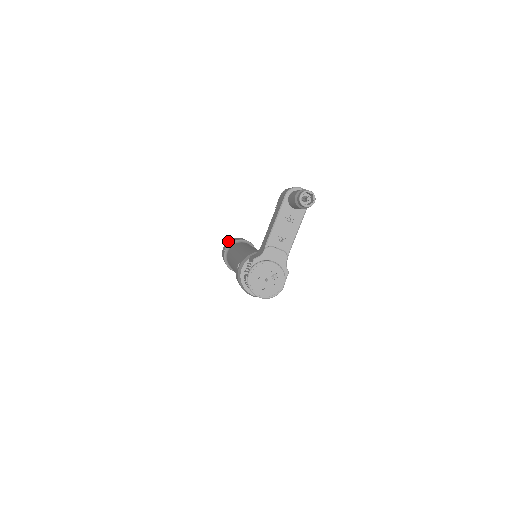
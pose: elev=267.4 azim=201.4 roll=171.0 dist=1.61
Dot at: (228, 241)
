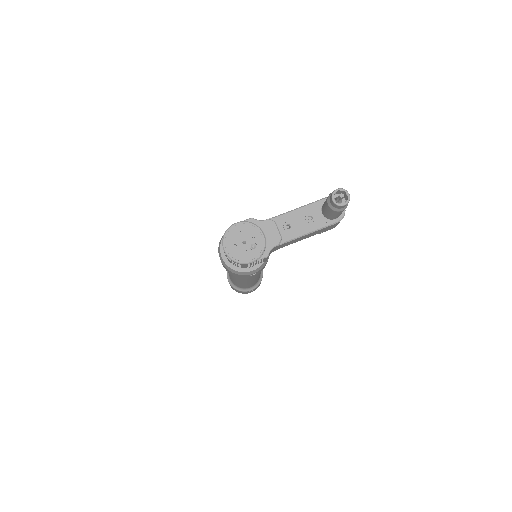
Dot at: occluded
